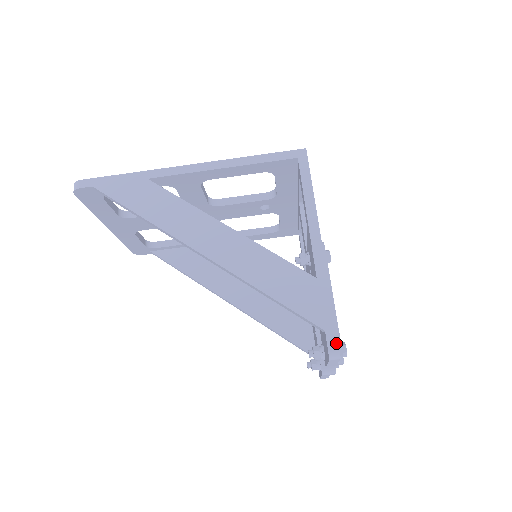
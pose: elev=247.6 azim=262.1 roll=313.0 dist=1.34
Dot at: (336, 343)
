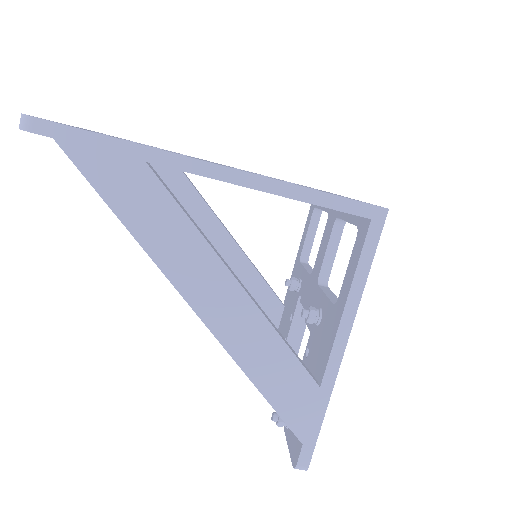
Dot at: (308, 460)
